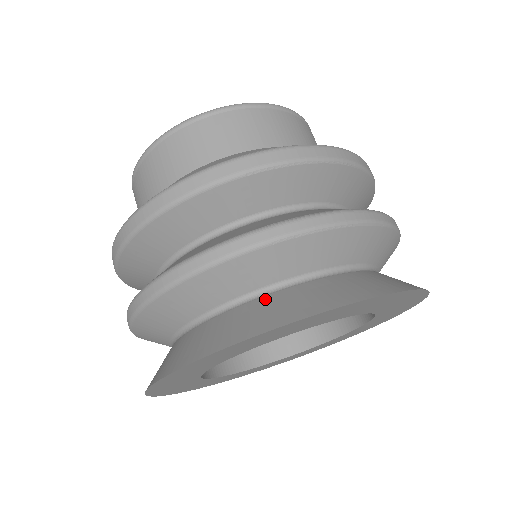
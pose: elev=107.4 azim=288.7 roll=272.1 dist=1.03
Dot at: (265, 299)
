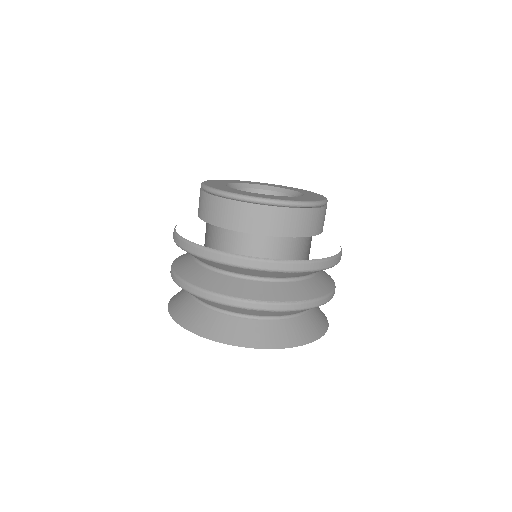
Dot at: (229, 319)
